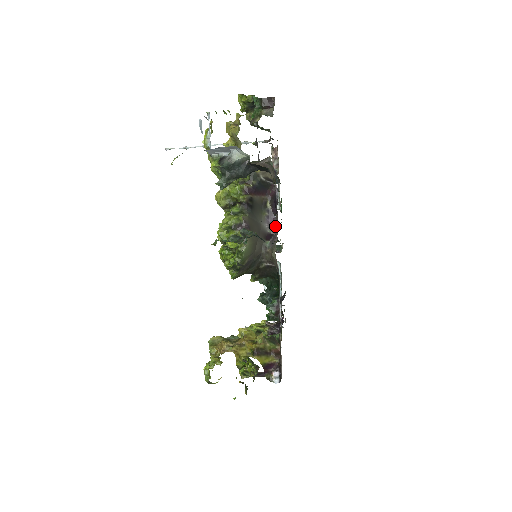
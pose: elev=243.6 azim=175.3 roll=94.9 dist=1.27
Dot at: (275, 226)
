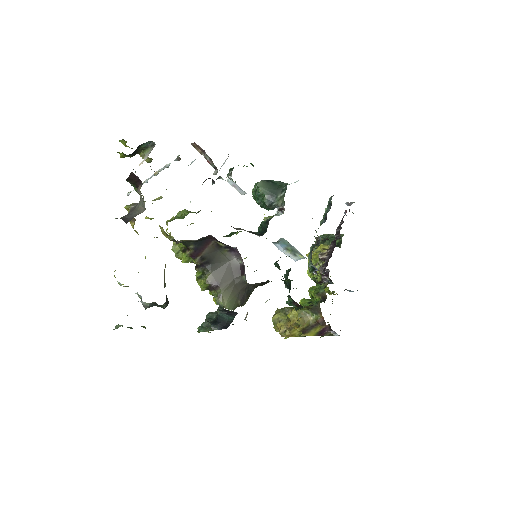
Dot at: (241, 257)
